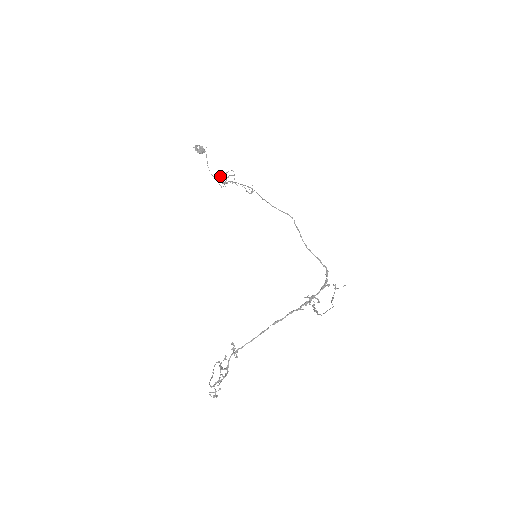
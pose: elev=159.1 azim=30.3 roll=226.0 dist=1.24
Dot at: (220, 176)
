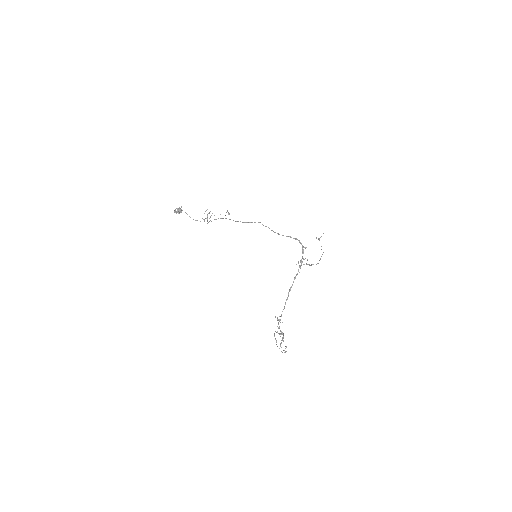
Dot at: occluded
